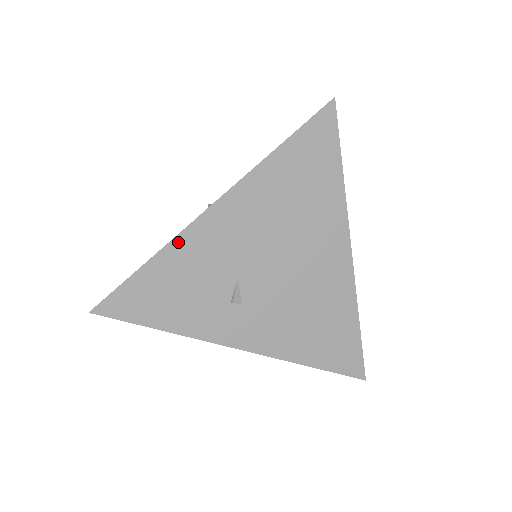
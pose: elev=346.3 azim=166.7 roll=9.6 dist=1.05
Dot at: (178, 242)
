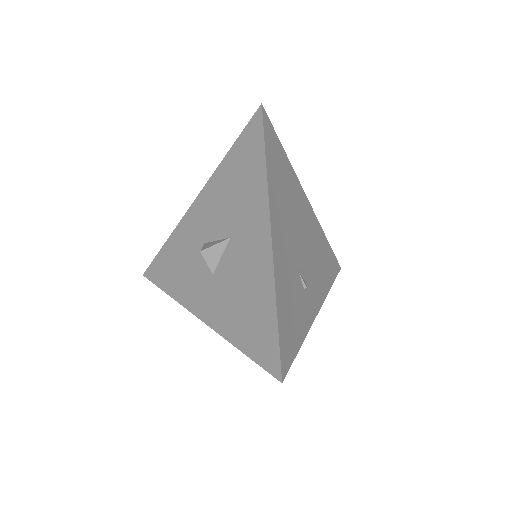
Dot at: (277, 279)
